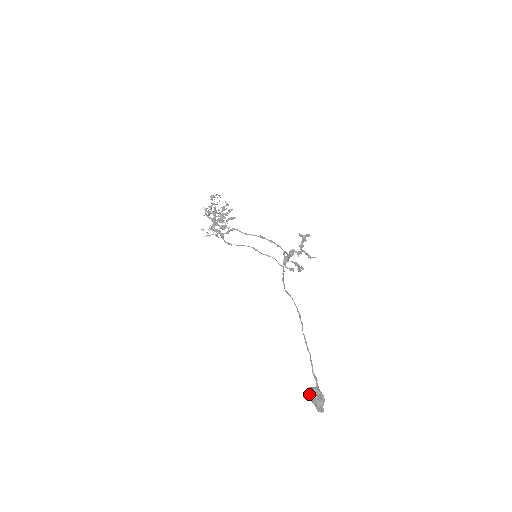
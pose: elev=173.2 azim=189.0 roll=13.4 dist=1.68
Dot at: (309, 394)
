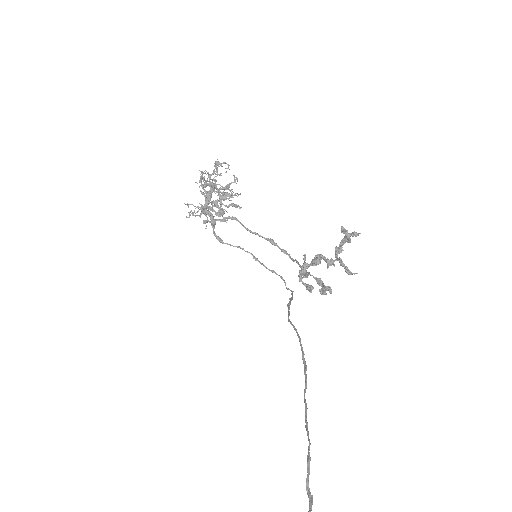
Dot at: out of frame
